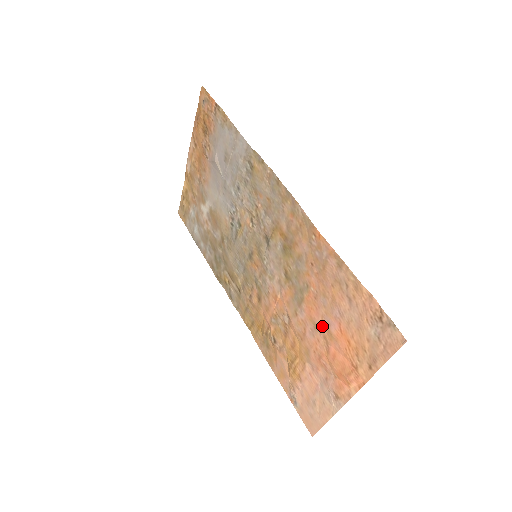
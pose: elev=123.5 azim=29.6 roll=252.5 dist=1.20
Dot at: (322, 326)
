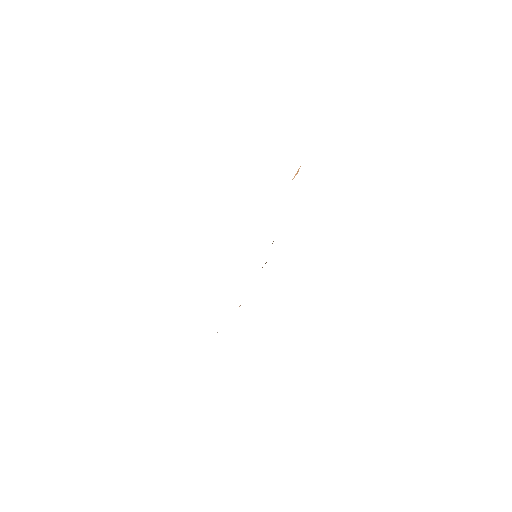
Dot at: occluded
